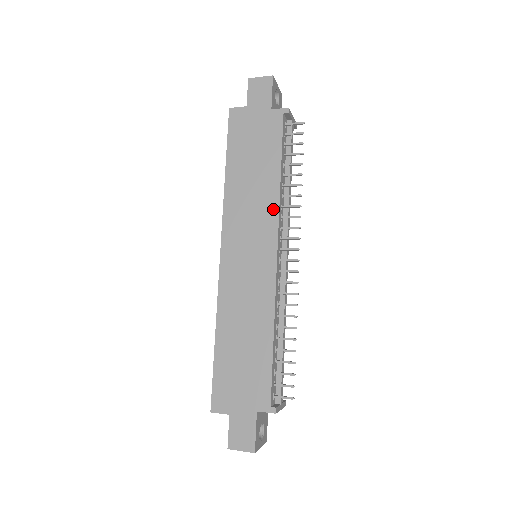
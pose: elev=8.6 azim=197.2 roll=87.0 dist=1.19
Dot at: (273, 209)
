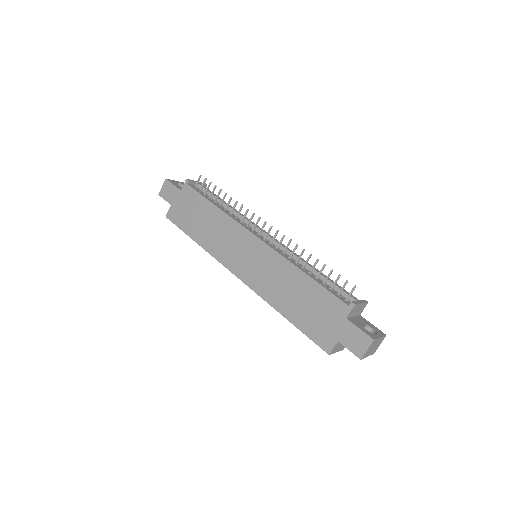
Dot at: (232, 223)
